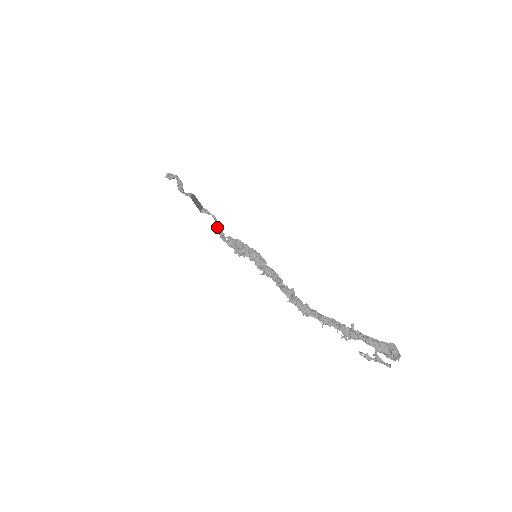
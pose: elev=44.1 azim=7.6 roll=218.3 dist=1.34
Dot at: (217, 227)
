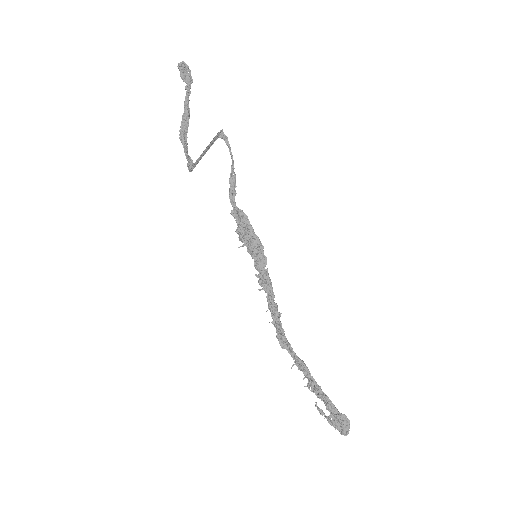
Dot at: (230, 173)
